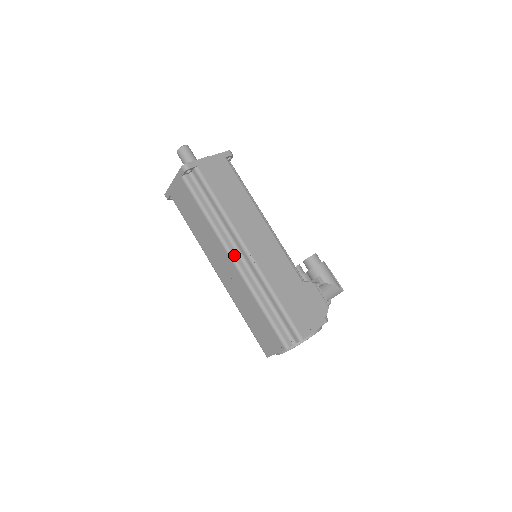
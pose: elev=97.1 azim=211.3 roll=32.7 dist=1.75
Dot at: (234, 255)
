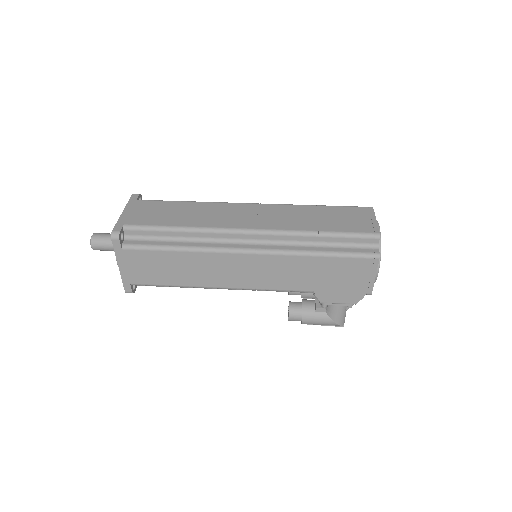
Dot at: occluded
